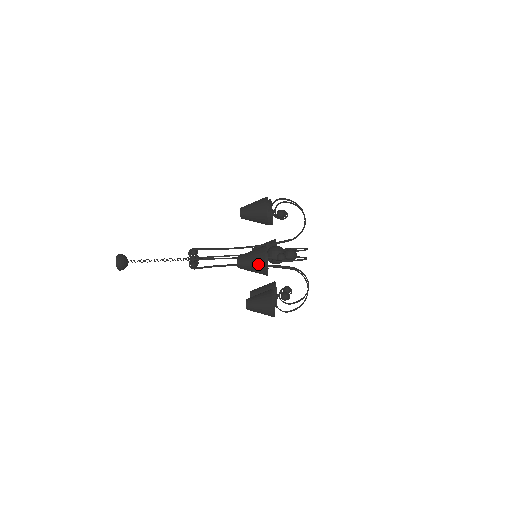
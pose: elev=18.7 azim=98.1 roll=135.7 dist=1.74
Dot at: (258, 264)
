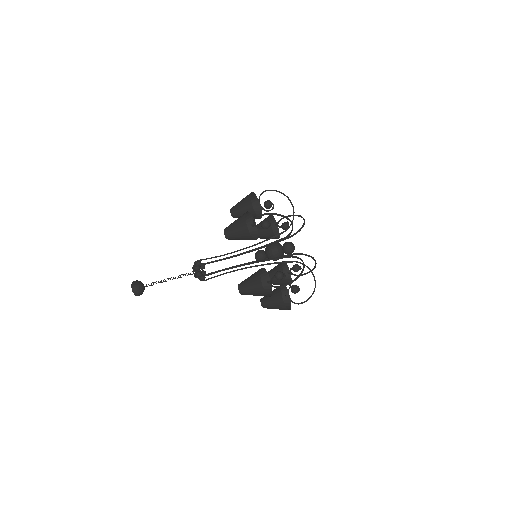
Dot at: (259, 293)
